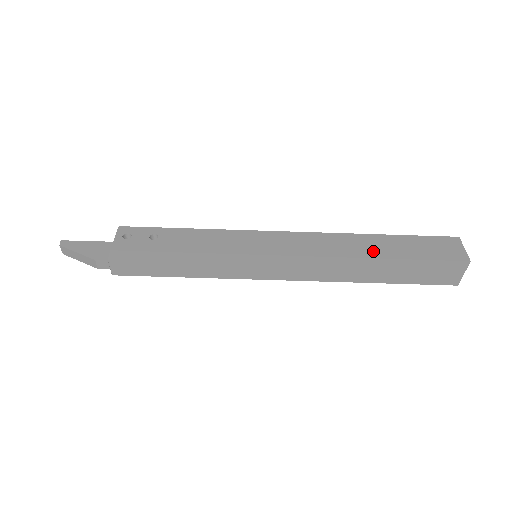
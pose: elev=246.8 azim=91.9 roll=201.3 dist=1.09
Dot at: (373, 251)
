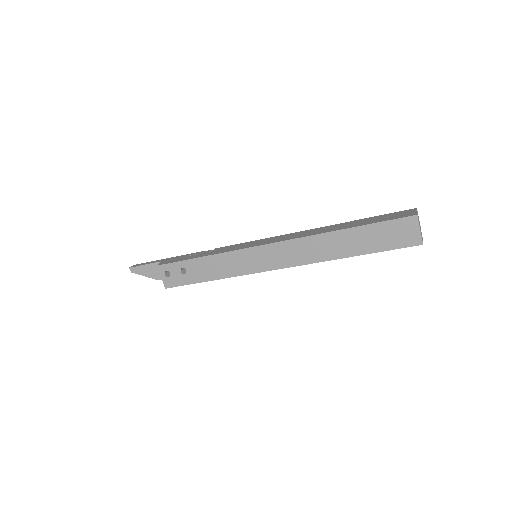
Dot at: (340, 251)
